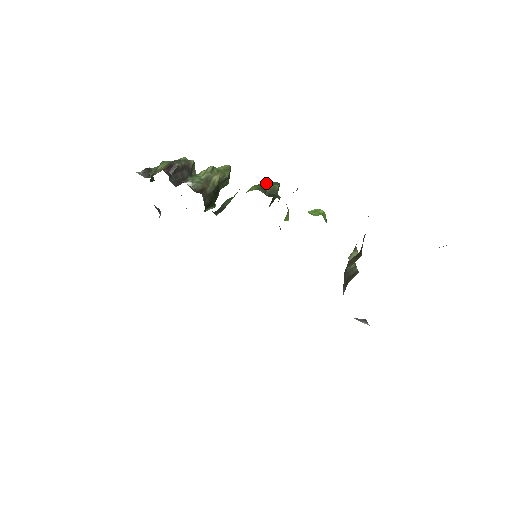
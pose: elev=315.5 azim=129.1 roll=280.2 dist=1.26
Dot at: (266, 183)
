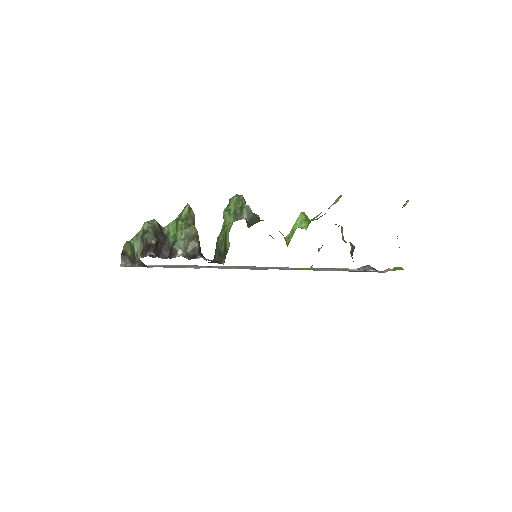
Dot at: (233, 204)
